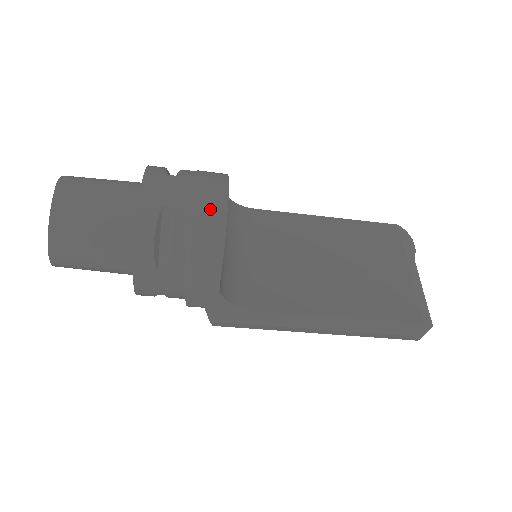
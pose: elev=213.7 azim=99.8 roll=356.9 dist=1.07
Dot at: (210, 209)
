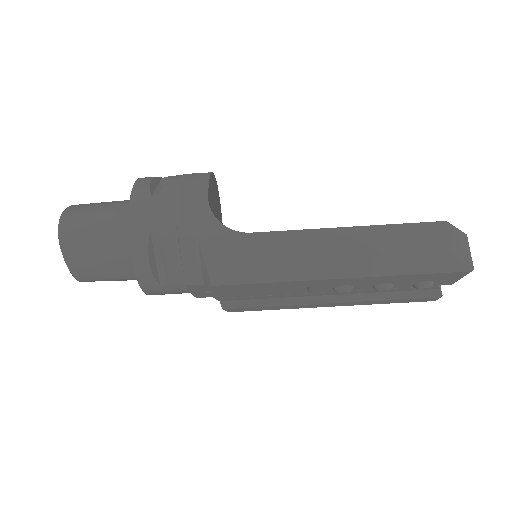
Dot at: occluded
